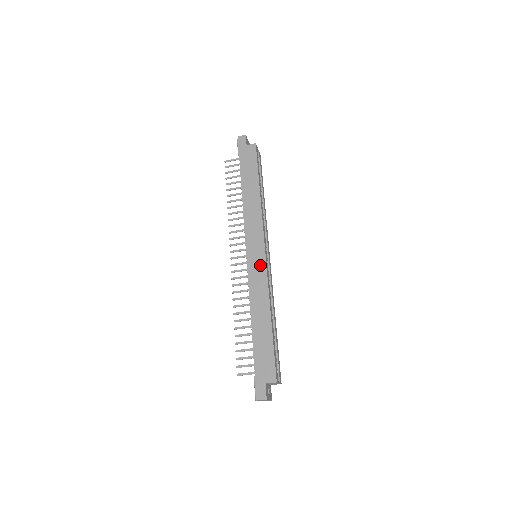
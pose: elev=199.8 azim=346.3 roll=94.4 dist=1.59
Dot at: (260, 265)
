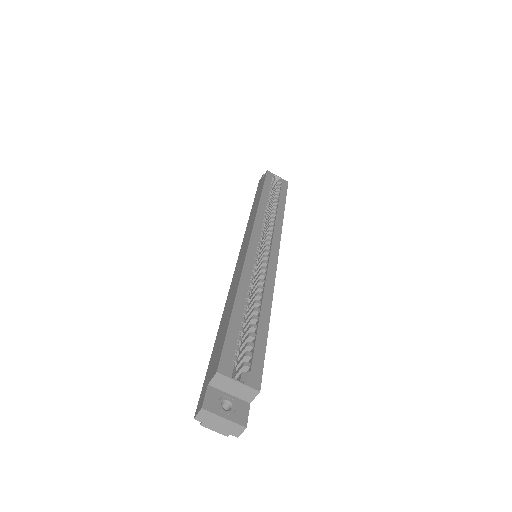
Dot at: (243, 254)
